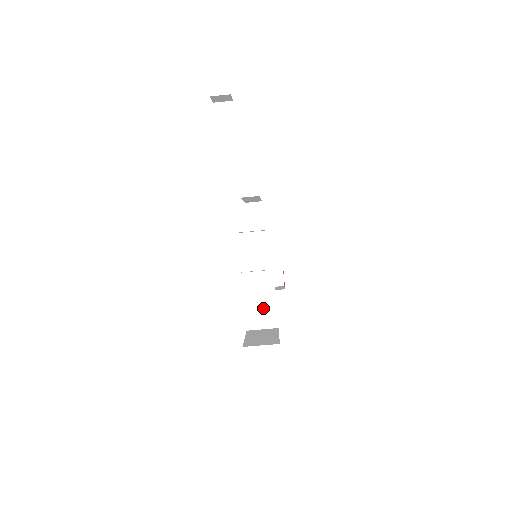
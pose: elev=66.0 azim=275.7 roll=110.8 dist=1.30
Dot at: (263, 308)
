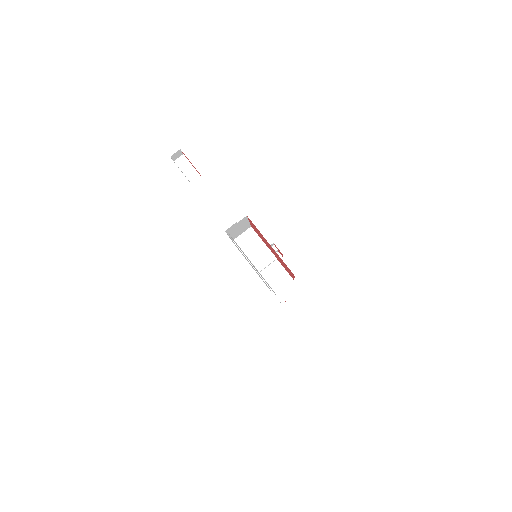
Dot at: (277, 275)
